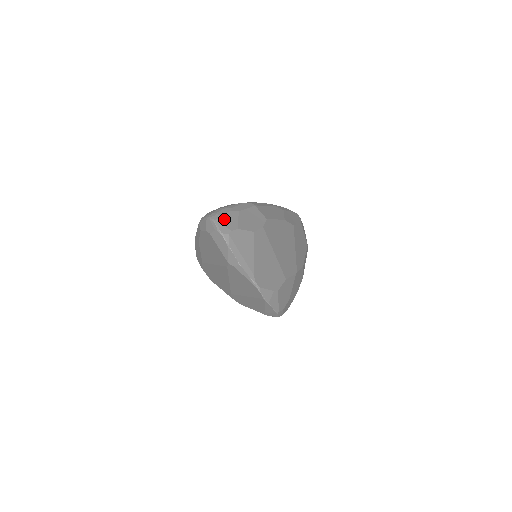
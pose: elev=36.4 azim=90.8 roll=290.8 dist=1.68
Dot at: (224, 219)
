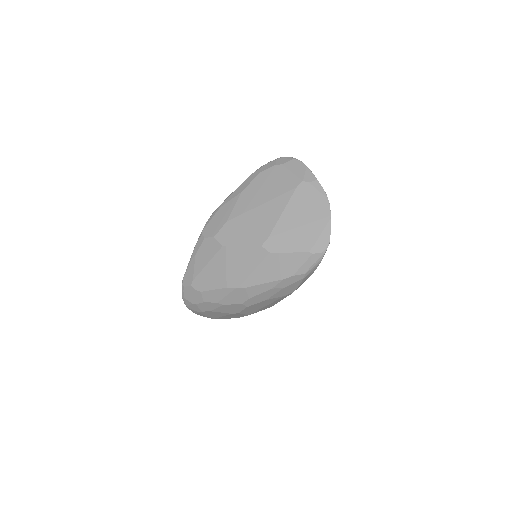
Dot at: occluded
